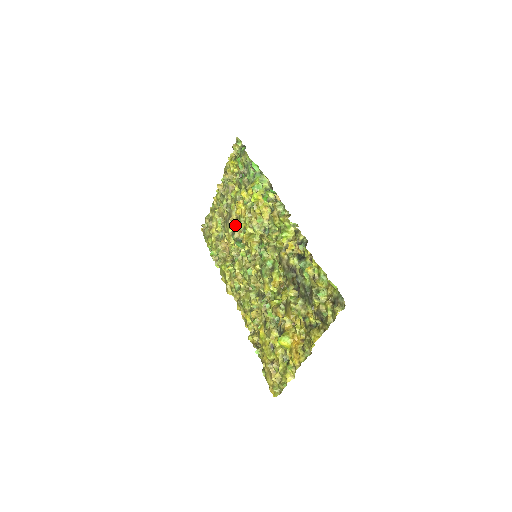
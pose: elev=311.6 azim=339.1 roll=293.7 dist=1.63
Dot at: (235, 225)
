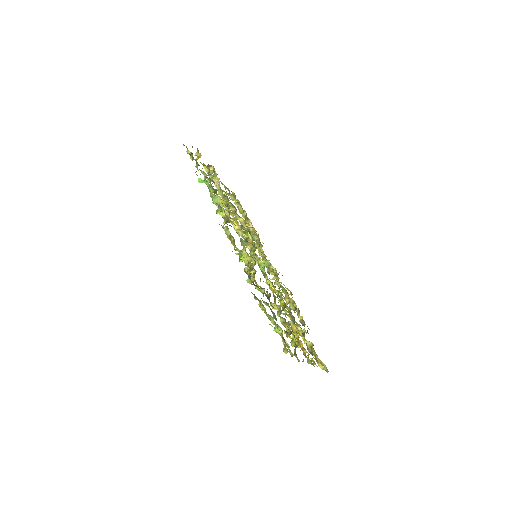
Dot at: (238, 218)
